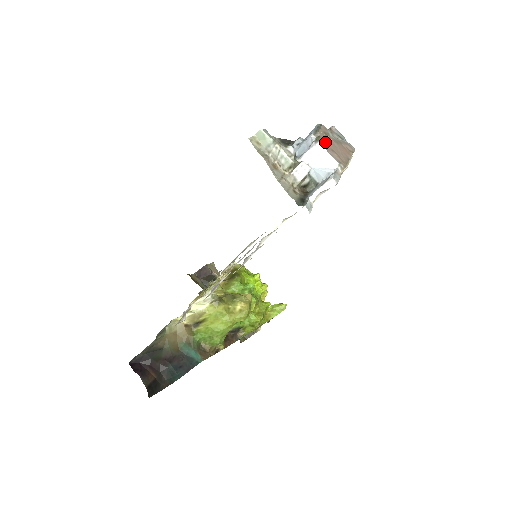
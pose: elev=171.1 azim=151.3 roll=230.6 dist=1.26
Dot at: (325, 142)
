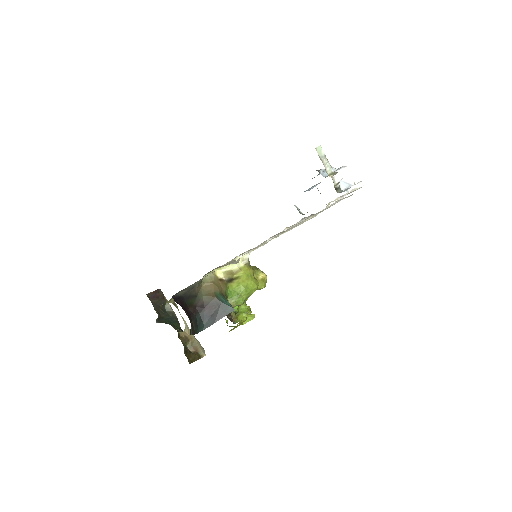
Dot at: occluded
